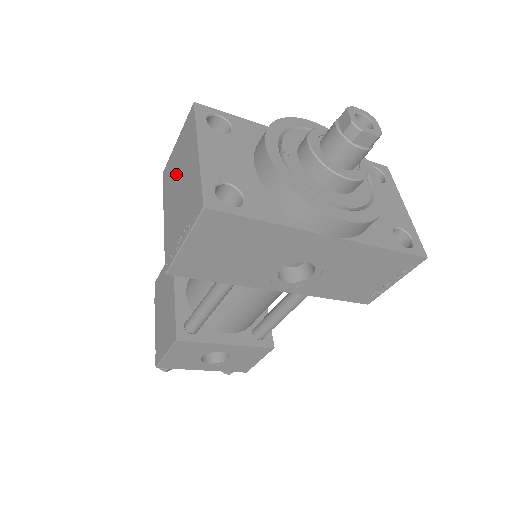
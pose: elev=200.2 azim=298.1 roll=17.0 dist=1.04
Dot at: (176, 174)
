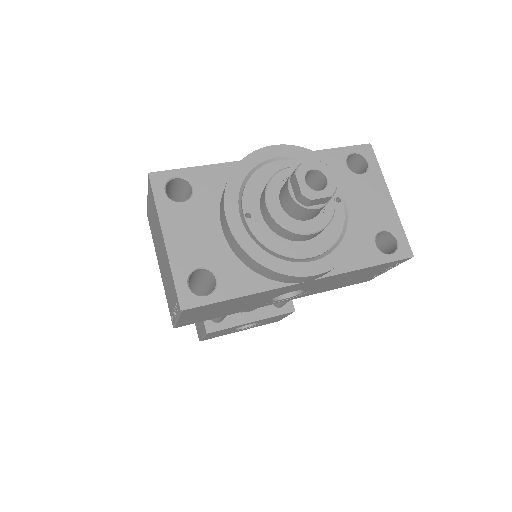
Dot at: (156, 236)
